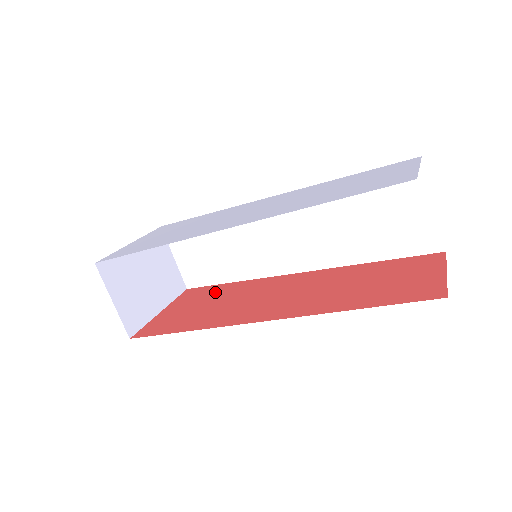
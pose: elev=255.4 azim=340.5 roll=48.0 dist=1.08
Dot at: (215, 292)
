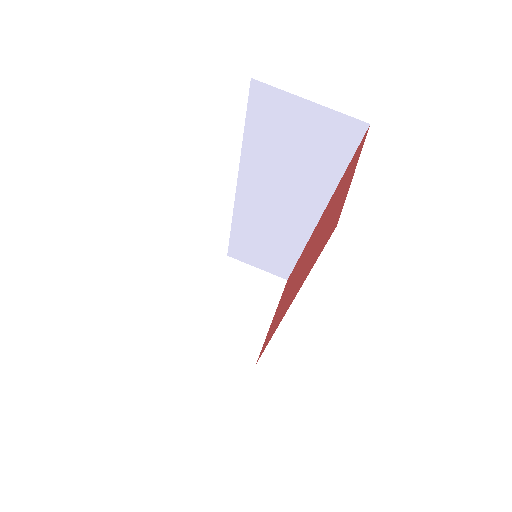
Dot at: occluded
